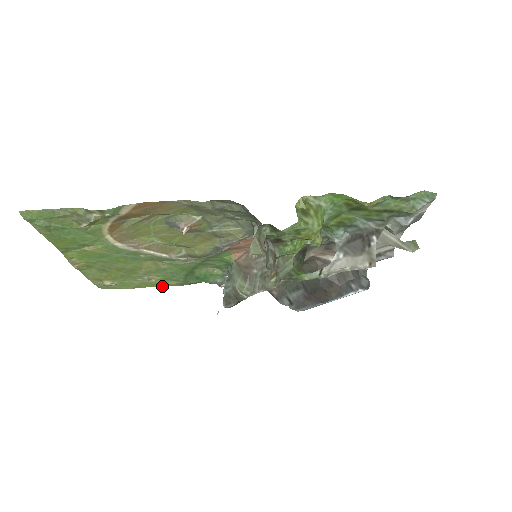
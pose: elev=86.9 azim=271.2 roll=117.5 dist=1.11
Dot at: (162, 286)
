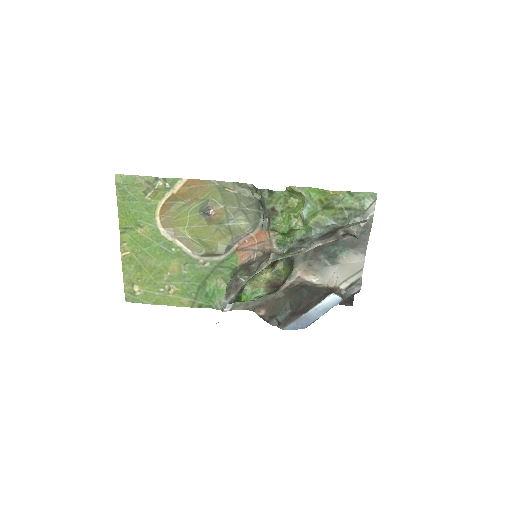
Dot at: (176, 305)
